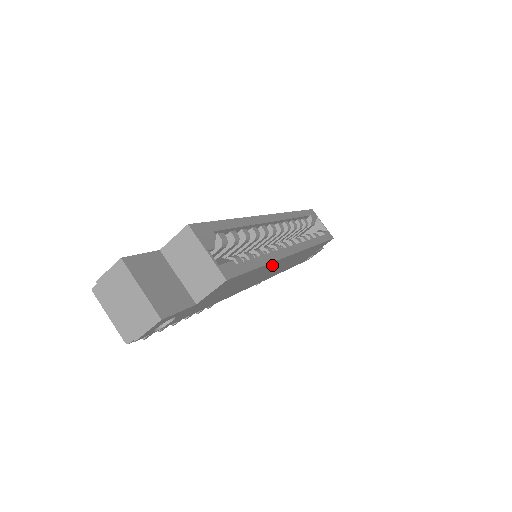
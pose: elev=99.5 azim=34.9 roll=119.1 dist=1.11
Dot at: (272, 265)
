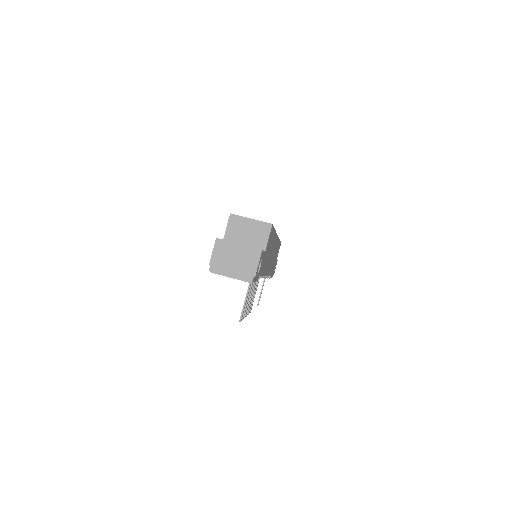
Dot at: (274, 240)
